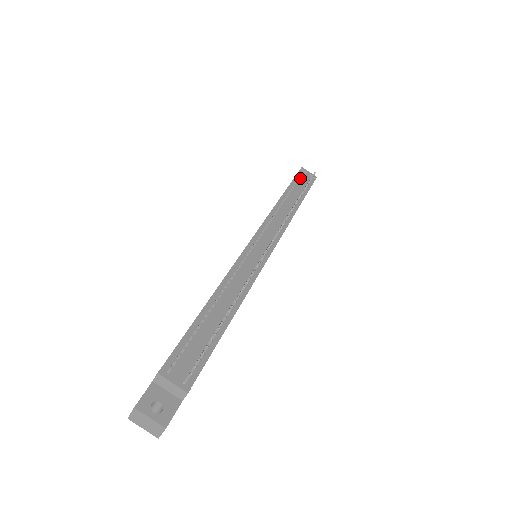
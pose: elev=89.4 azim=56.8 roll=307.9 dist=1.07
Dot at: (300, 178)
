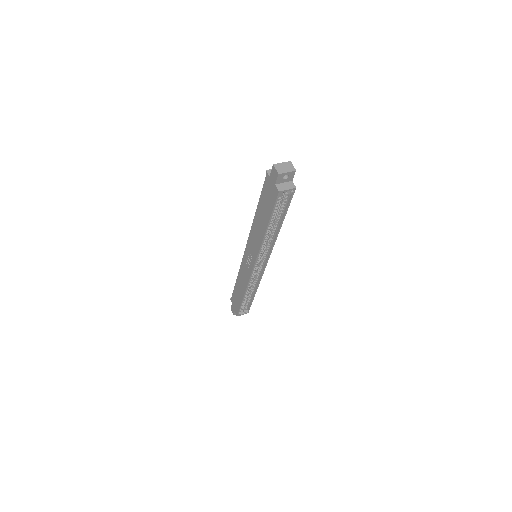
Dot at: occluded
